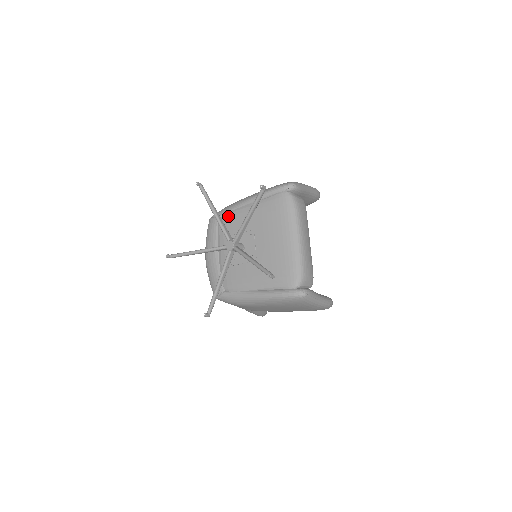
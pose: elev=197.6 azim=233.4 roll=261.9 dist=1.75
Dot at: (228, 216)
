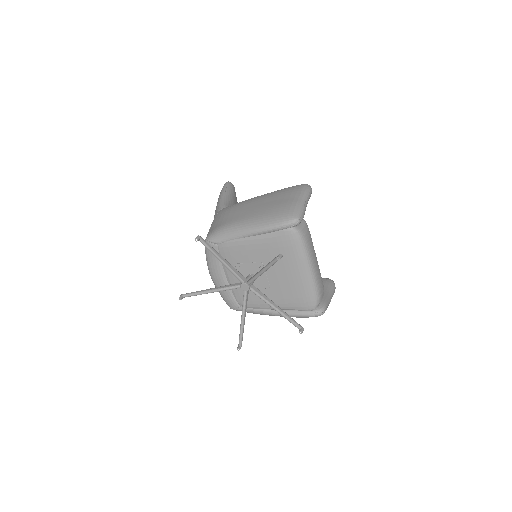
Dot at: (229, 245)
